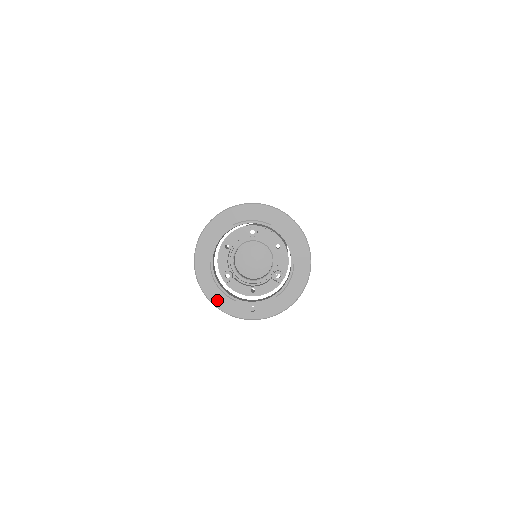
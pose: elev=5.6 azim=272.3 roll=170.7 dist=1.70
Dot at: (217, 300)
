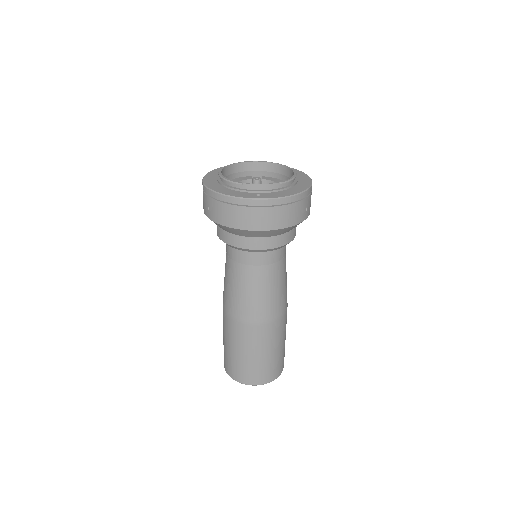
Dot at: (222, 191)
